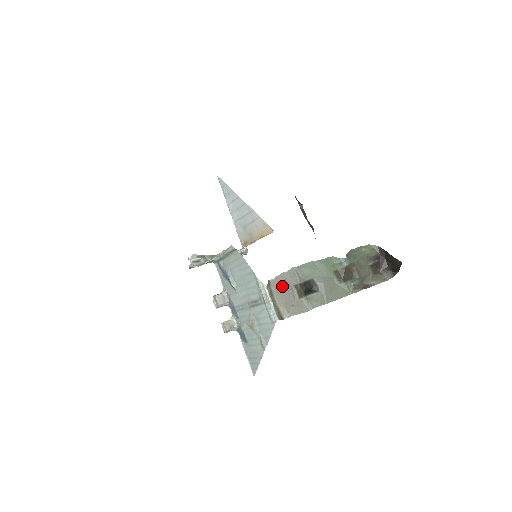
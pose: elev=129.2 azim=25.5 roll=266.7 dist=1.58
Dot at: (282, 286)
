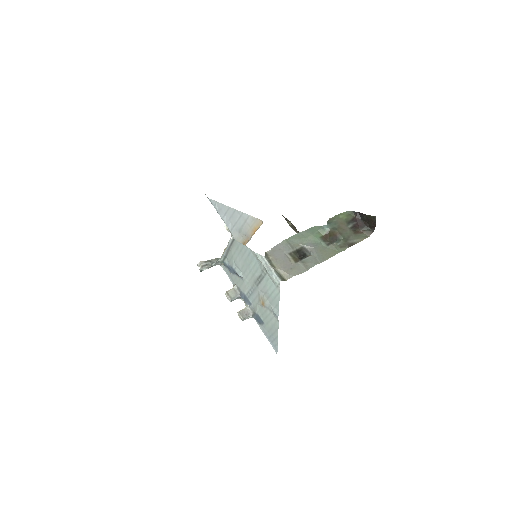
Dot at: (278, 255)
